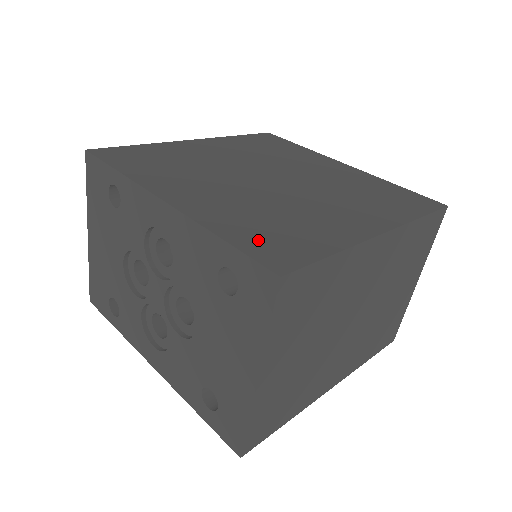
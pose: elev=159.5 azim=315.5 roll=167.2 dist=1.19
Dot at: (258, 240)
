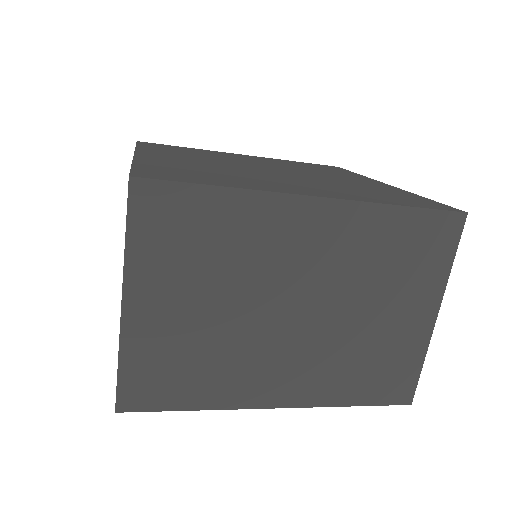
Dot at: (162, 170)
